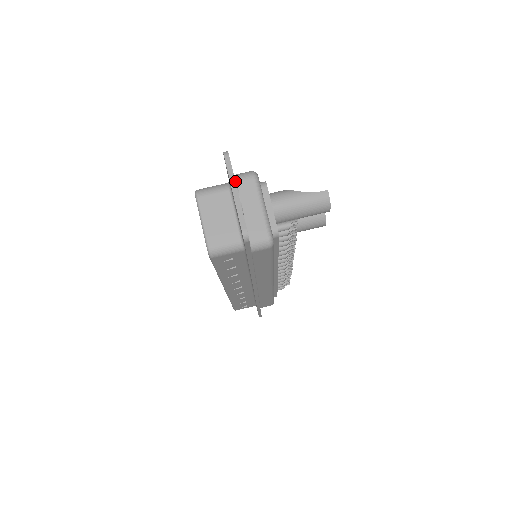
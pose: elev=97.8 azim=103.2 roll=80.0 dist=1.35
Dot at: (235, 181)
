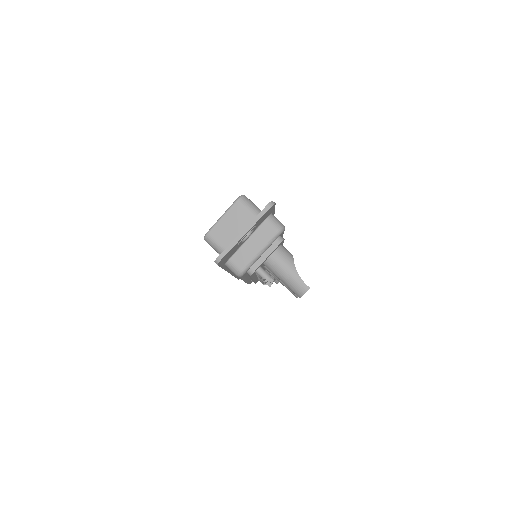
Dot at: (265, 220)
